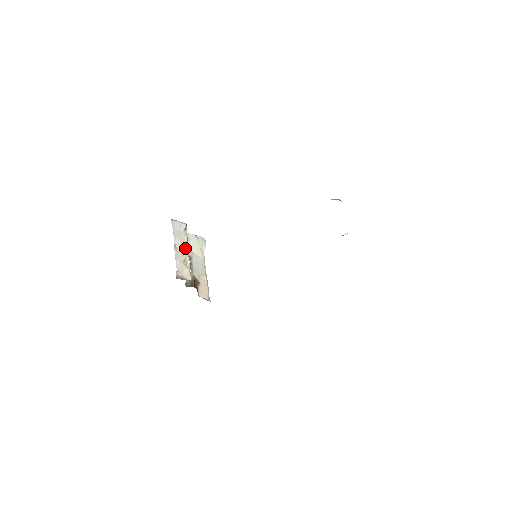
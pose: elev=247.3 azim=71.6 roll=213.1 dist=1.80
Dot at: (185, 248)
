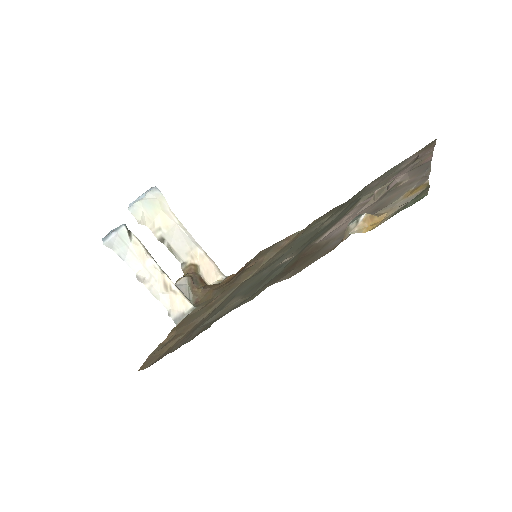
Dot at: (152, 266)
